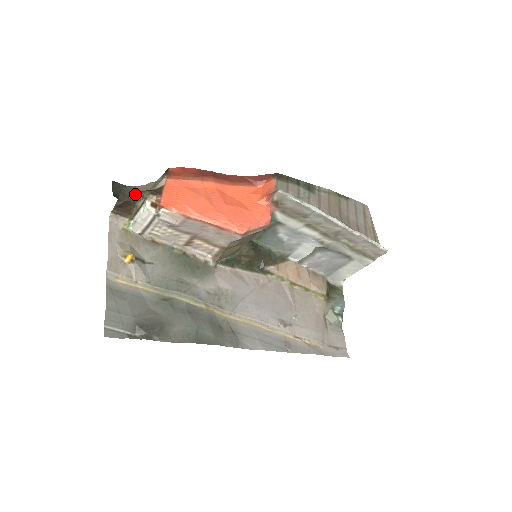
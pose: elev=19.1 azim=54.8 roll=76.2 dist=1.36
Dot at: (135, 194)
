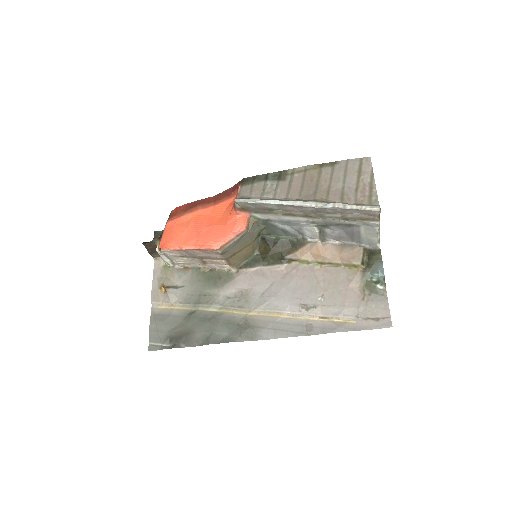
Dot at: (151, 243)
